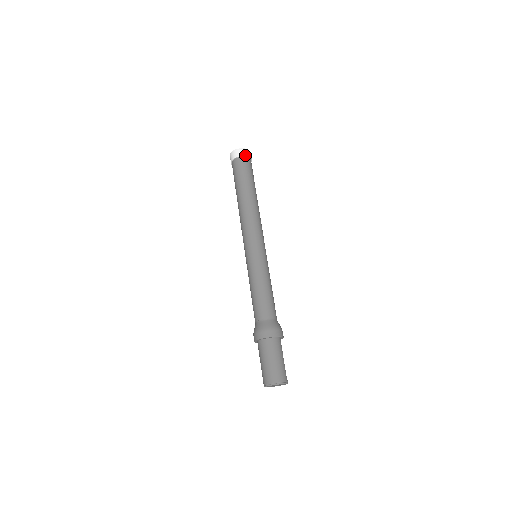
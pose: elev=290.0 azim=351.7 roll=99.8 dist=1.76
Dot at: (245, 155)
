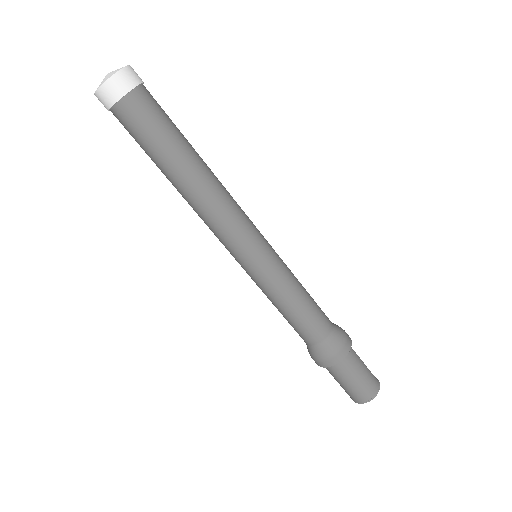
Dot at: (130, 87)
